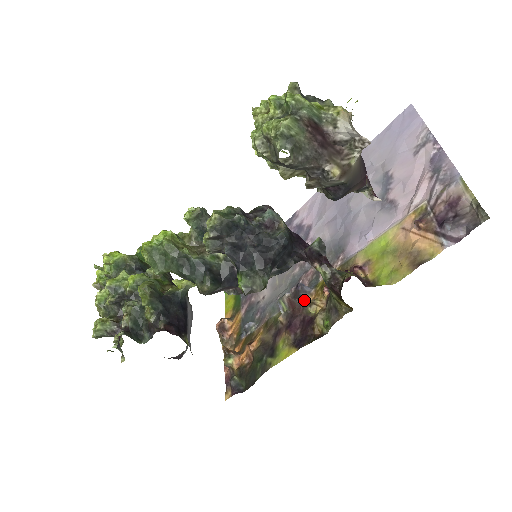
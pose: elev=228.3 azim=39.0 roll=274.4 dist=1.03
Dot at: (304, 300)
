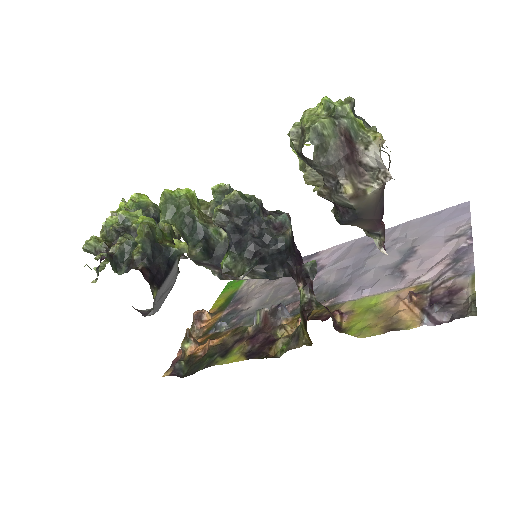
Dot at: (278, 321)
